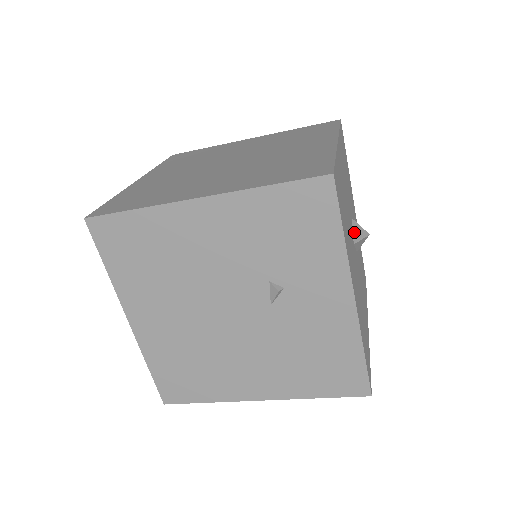
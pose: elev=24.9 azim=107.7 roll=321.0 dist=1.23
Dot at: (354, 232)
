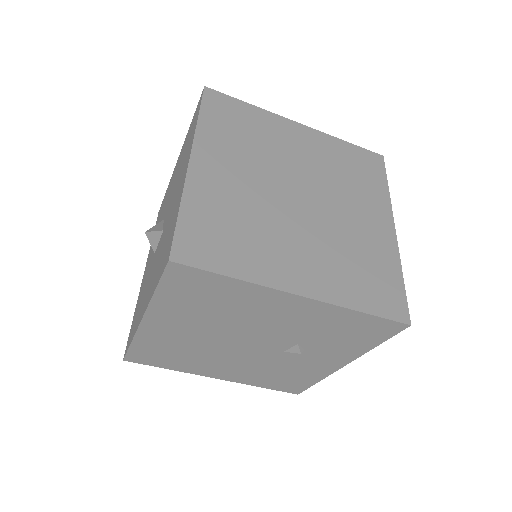
Dot at: occluded
